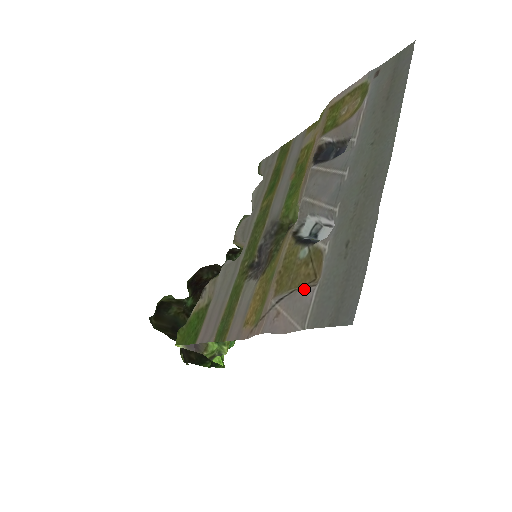
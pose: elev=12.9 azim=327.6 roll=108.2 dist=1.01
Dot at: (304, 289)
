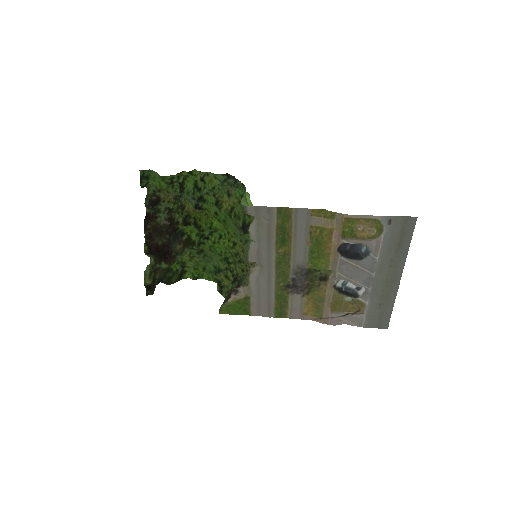
Dot at: (357, 315)
